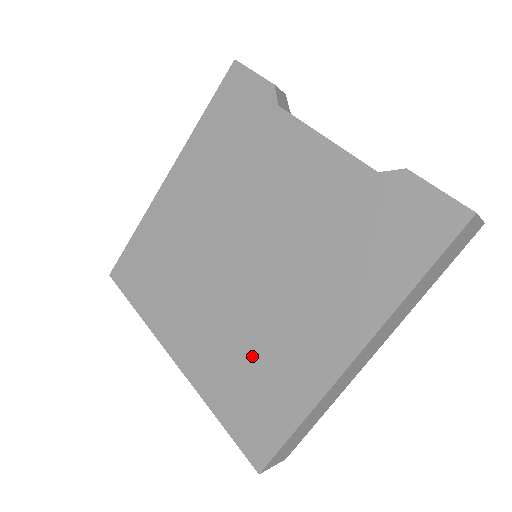
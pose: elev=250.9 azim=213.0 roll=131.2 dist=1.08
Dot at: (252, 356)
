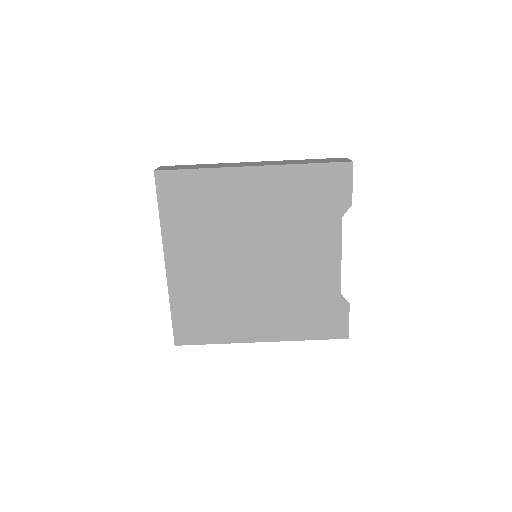
Dot at: (216, 303)
